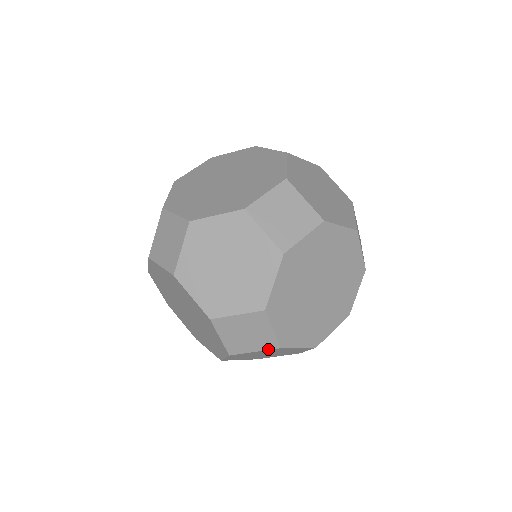
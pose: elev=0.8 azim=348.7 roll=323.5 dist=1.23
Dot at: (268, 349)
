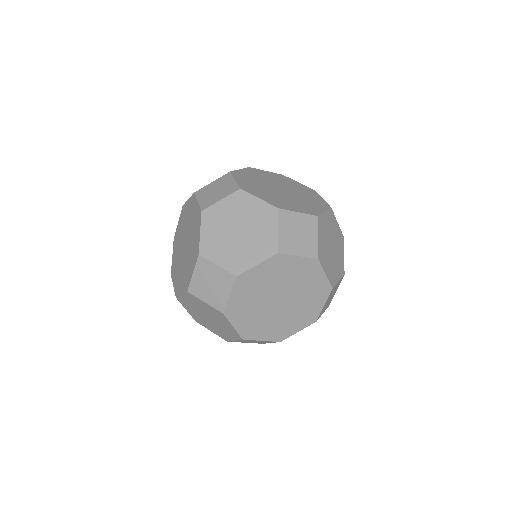
Dot at: (215, 307)
